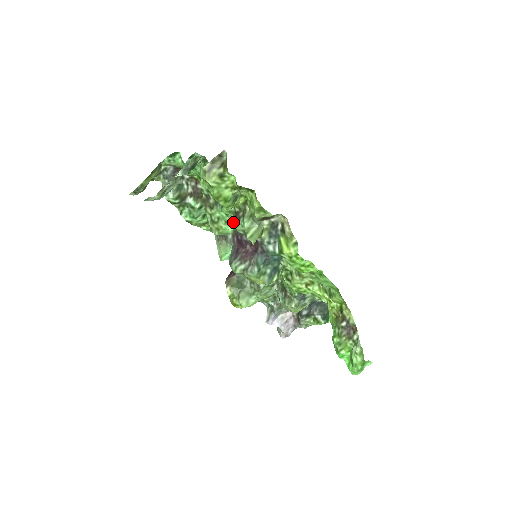
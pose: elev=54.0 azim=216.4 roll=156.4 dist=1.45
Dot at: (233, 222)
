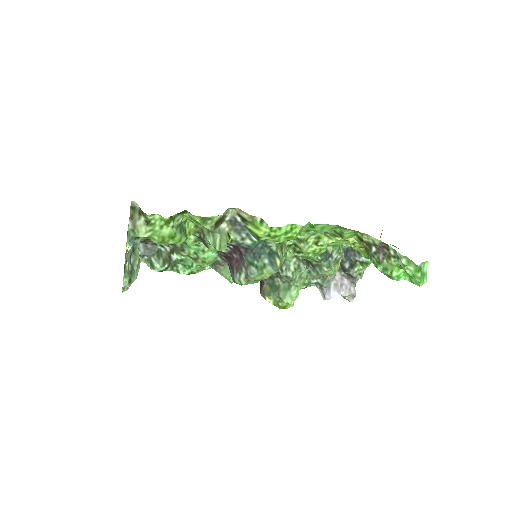
Dot at: occluded
